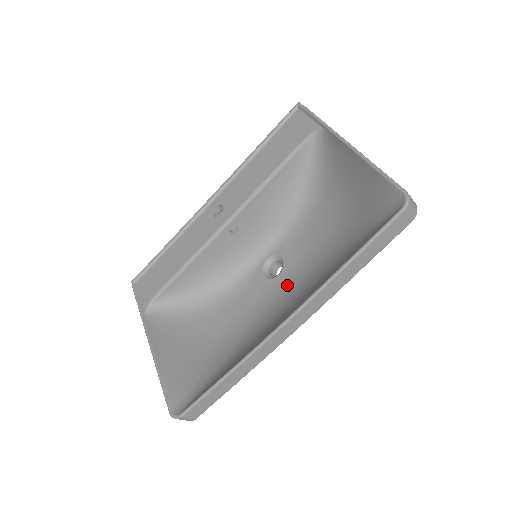
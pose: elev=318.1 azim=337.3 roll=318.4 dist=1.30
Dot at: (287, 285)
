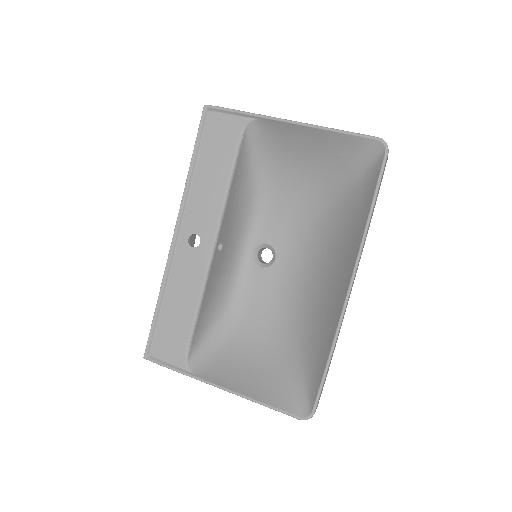
Dot at: (293, 261)
